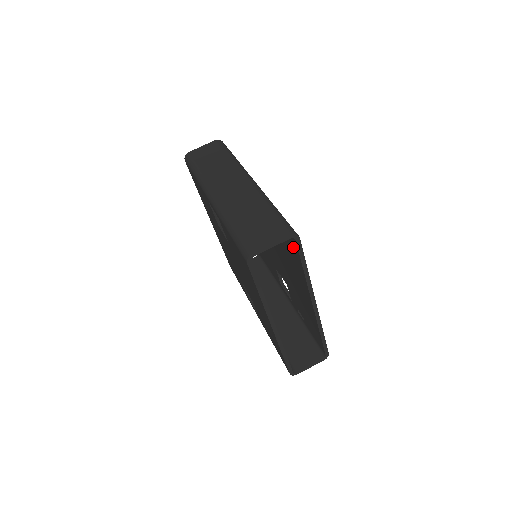
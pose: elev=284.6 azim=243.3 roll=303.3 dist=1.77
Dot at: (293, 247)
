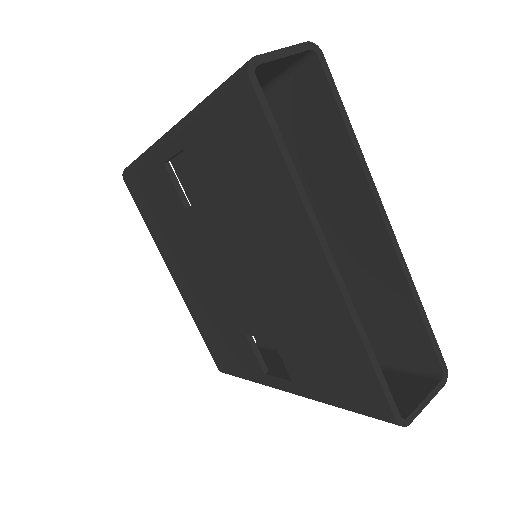
Dot at: (316, 102)
